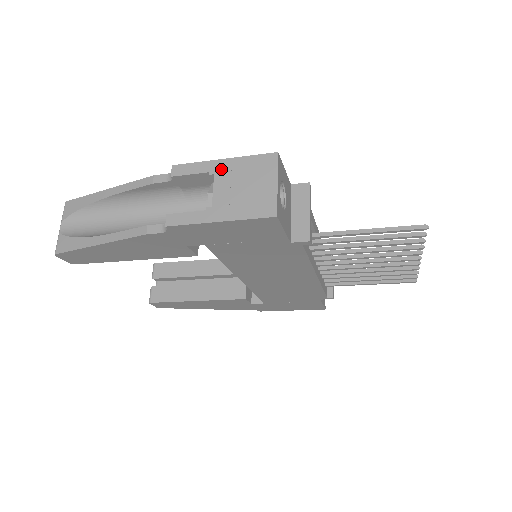
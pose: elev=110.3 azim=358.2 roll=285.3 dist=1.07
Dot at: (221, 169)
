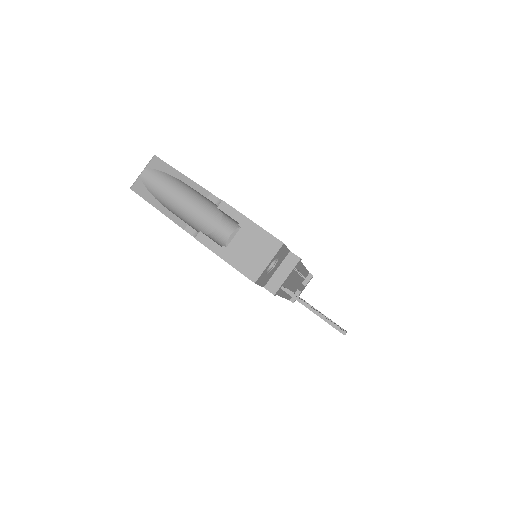
Dot at: (247, 227)
